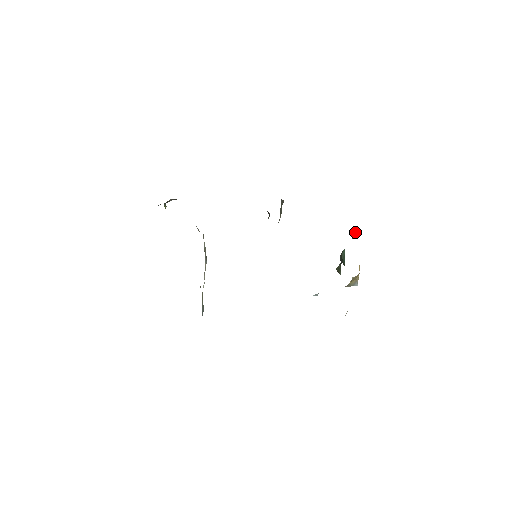
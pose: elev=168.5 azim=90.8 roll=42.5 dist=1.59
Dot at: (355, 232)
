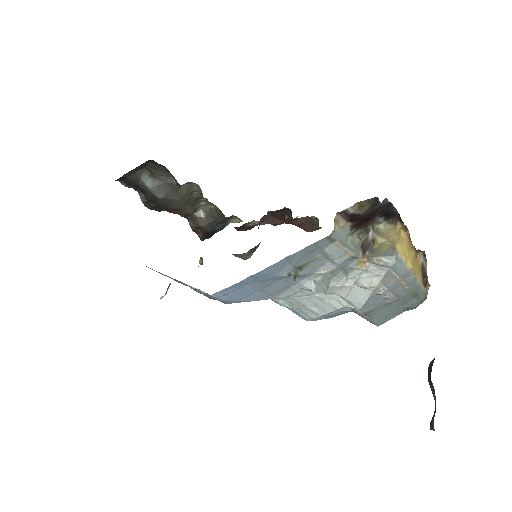
Dot at: (424, 261)
